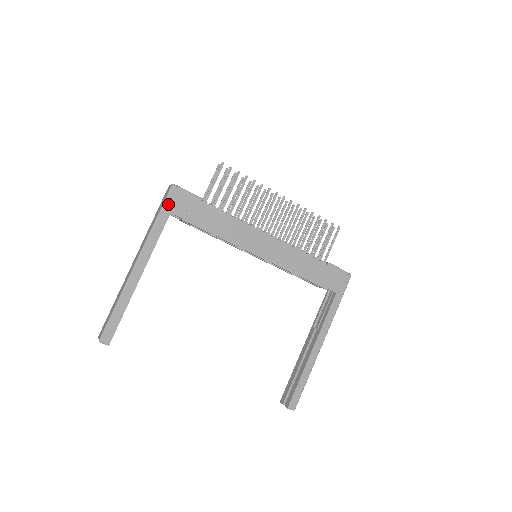
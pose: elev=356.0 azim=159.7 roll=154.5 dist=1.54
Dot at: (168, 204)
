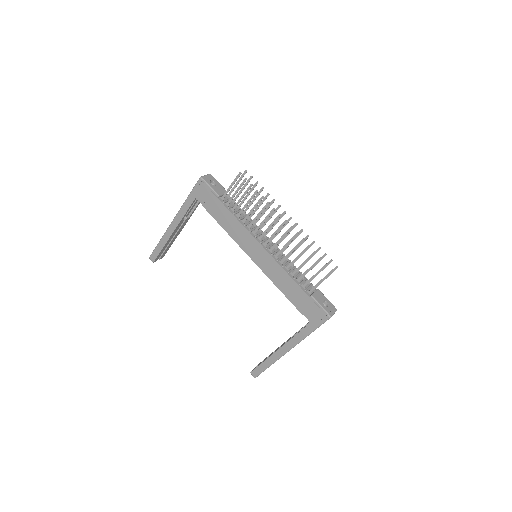
Dot at: (195, 191)
